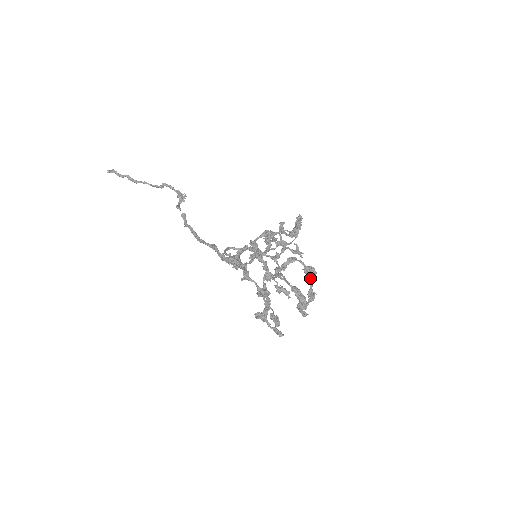
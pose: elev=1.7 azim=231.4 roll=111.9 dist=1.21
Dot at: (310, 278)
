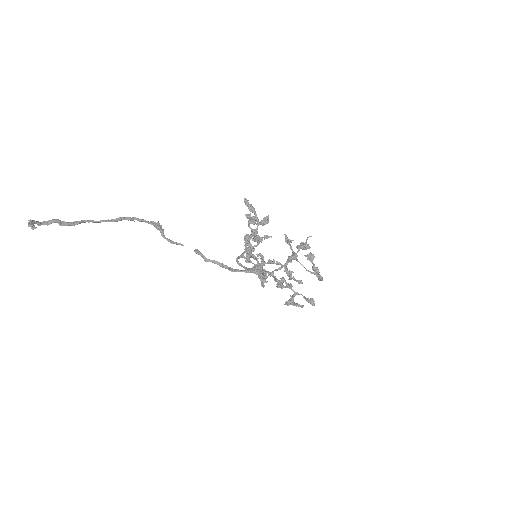
Dot at: (311, 259)
